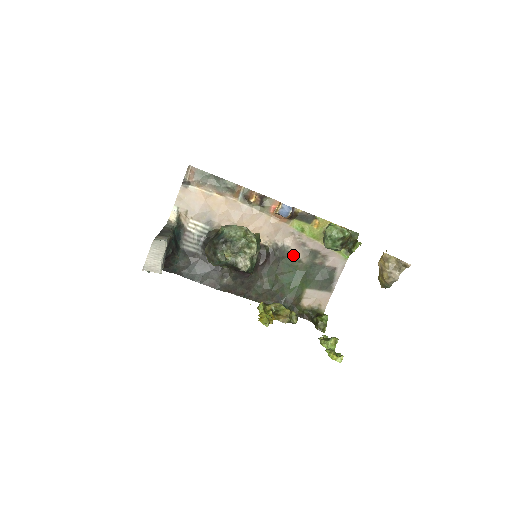
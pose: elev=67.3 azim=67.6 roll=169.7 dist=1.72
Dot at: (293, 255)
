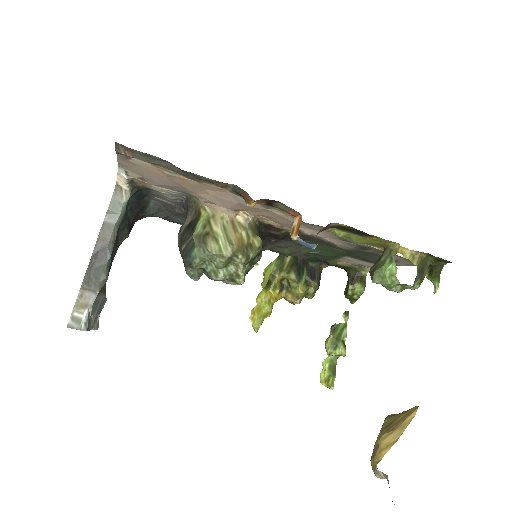
Dot at: (327, 242)
